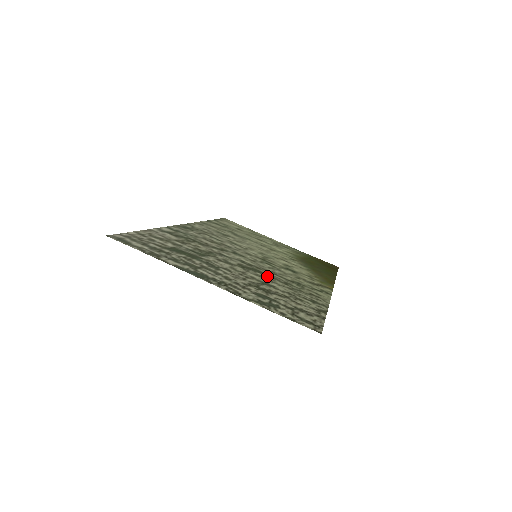
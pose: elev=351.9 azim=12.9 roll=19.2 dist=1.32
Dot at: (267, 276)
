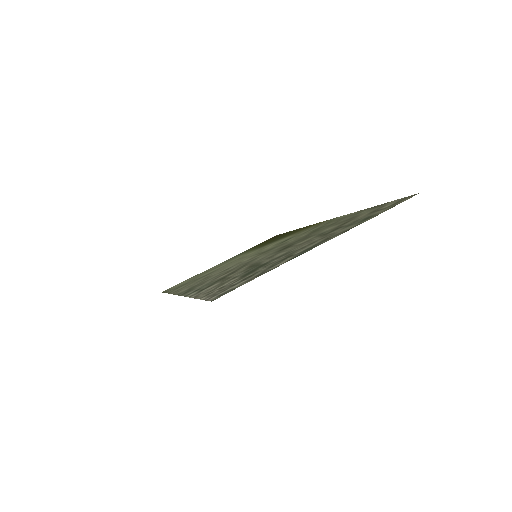
Dot at: (302, 239)
